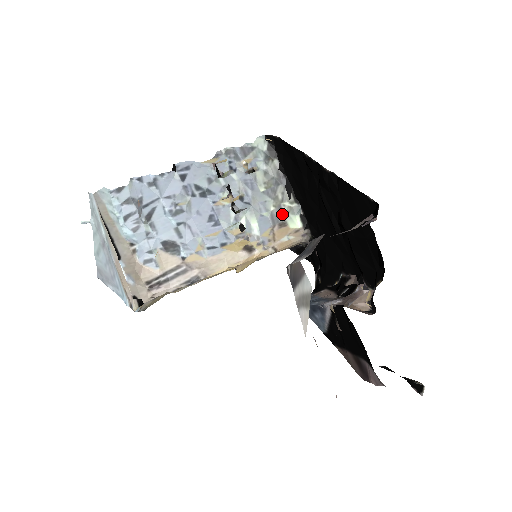
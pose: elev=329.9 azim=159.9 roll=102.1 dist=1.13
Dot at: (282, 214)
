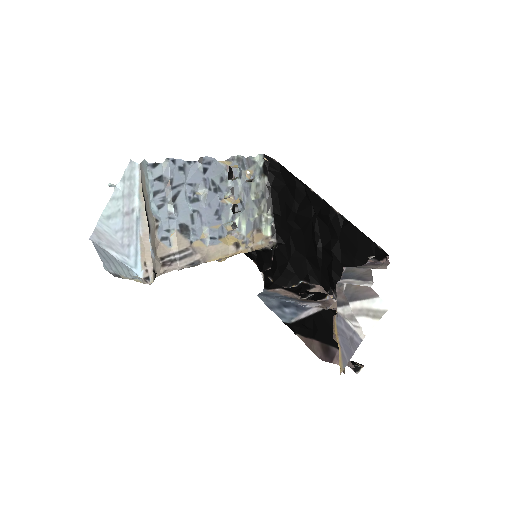
Dot at: (260, 222)
